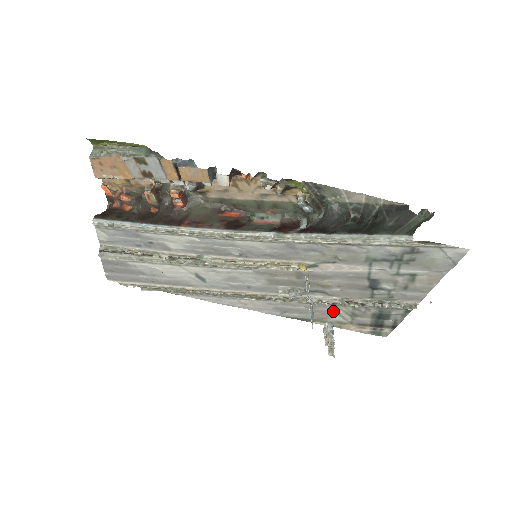
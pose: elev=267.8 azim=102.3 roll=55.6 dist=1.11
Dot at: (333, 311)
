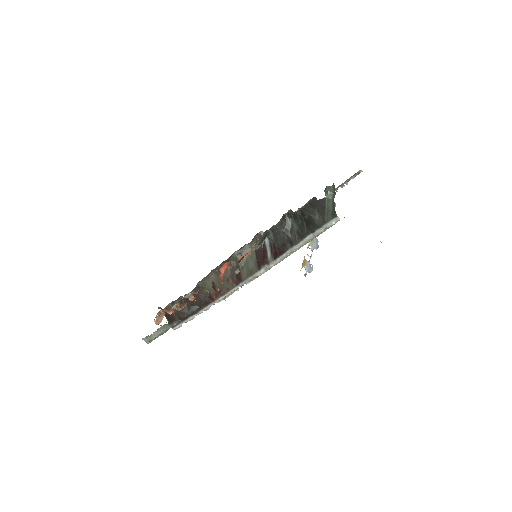
Dot at: occluded
